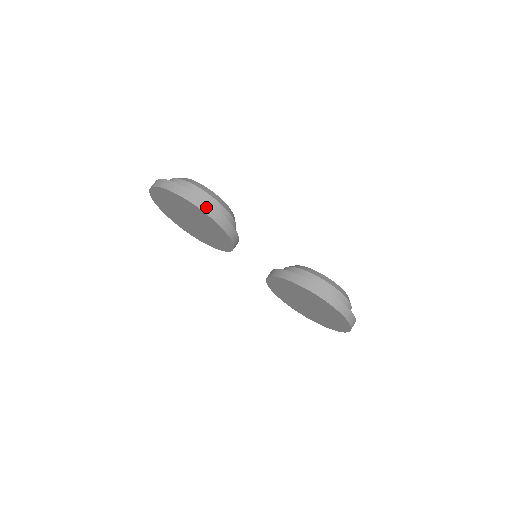
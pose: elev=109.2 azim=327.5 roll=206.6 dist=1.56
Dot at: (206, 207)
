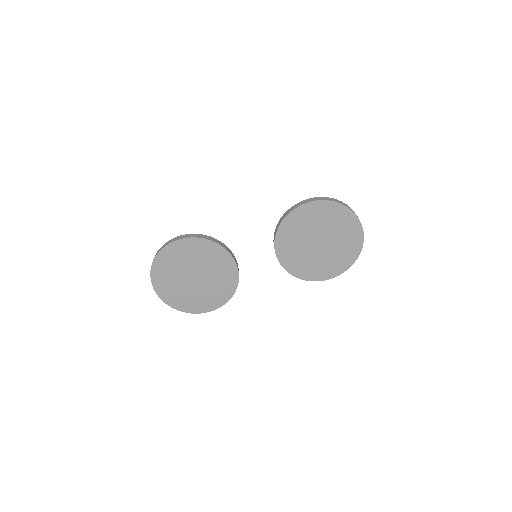
Dot at: (184, 237)
